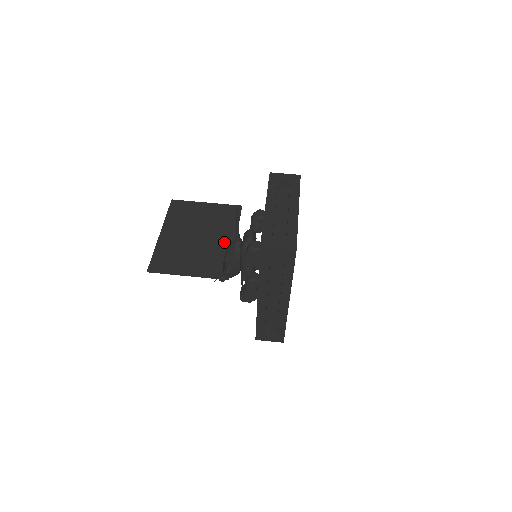
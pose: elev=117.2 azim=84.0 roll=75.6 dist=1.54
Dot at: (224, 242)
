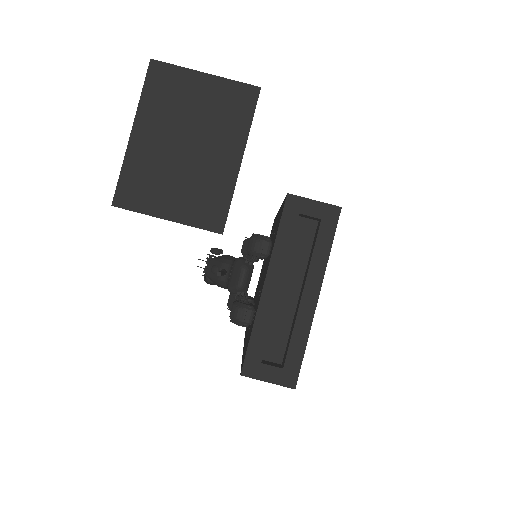
Dot at: (224, 163)
